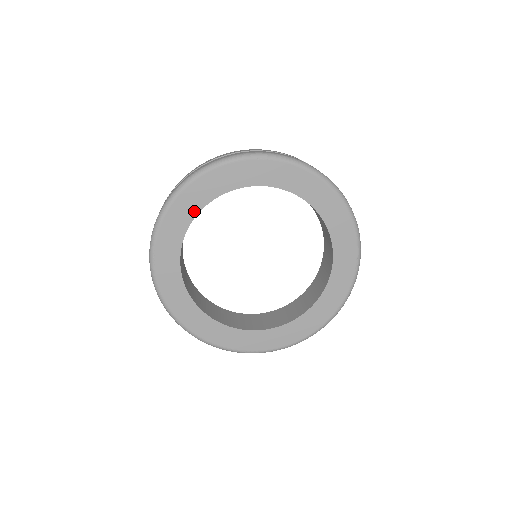
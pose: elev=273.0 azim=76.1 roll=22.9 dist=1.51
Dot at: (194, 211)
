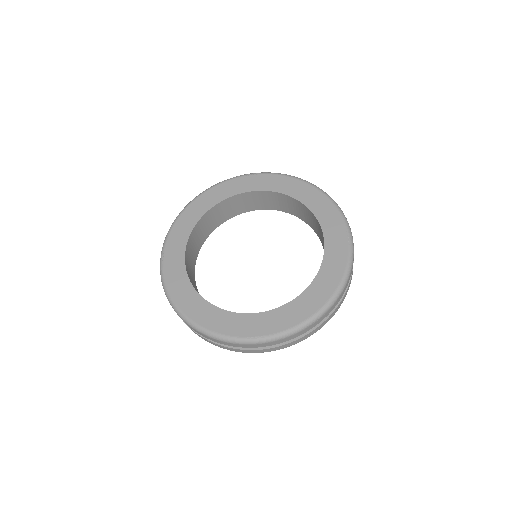
Dot at: (197, 217)
